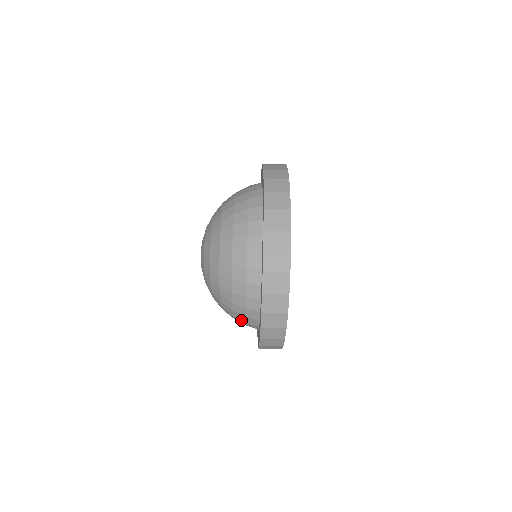
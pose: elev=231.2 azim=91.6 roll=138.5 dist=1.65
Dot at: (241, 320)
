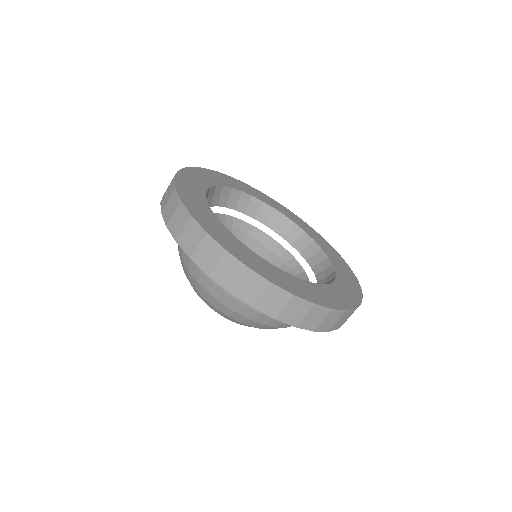
Dot at: occluded
